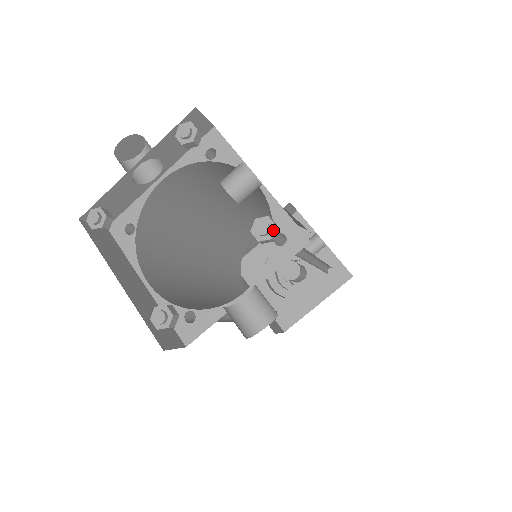
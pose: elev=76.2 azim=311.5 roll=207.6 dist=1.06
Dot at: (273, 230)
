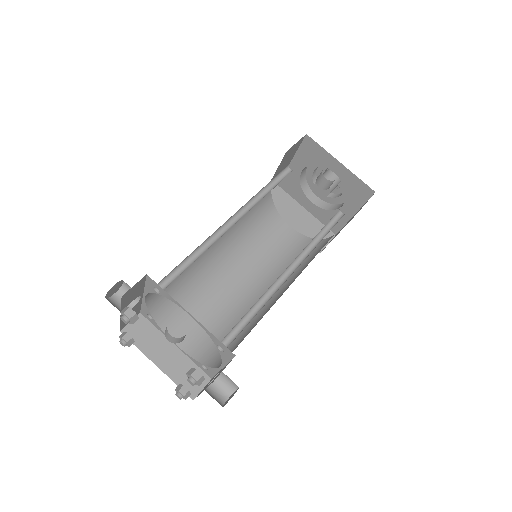
Dot at: (197, 383)
